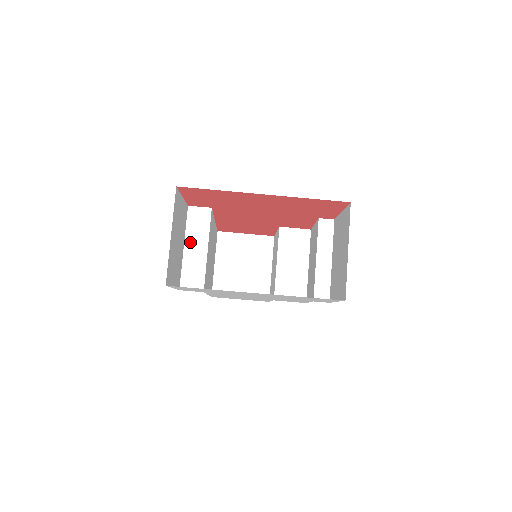
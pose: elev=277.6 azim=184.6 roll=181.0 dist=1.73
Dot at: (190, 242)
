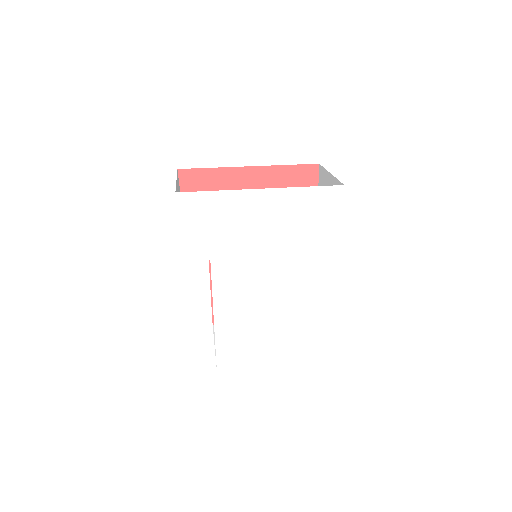
Dot at: occluded
